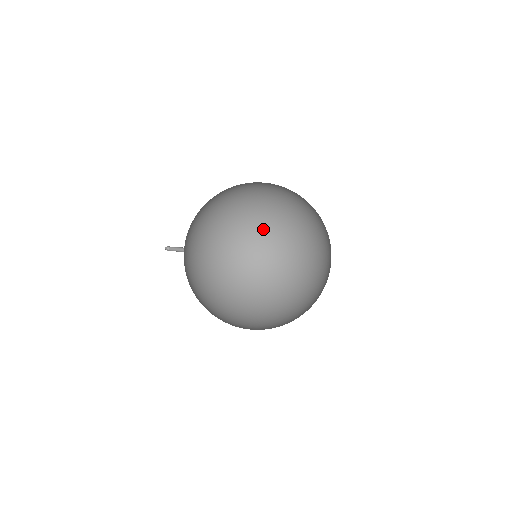
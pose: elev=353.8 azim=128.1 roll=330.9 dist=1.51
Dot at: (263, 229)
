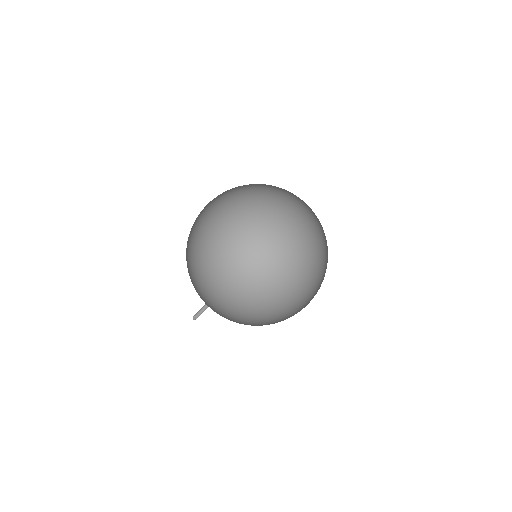
Dot at: (284, 295)
